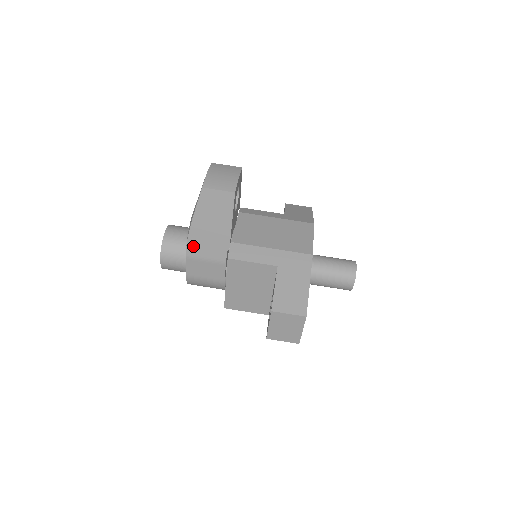
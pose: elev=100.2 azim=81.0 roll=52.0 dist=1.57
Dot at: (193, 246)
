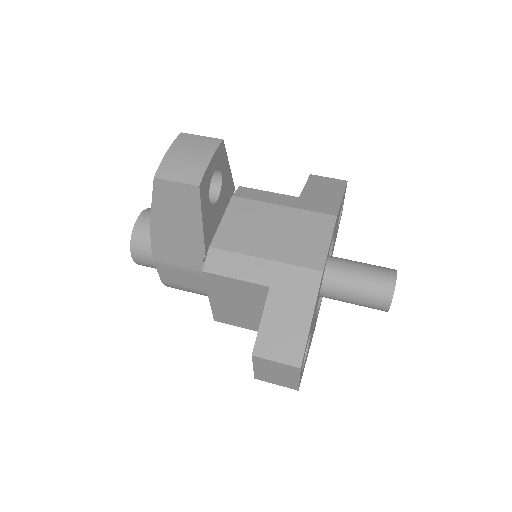
Dot at: (159, 250)
